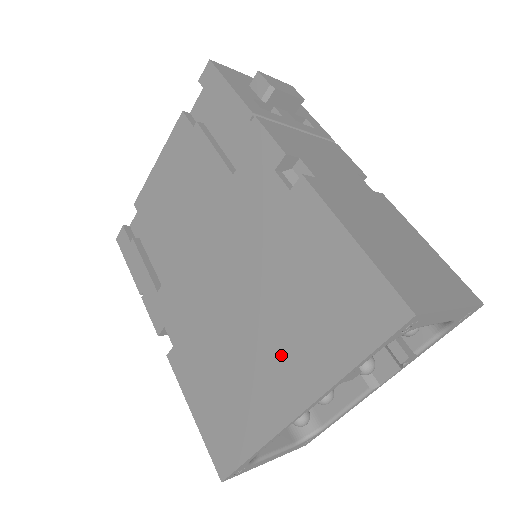
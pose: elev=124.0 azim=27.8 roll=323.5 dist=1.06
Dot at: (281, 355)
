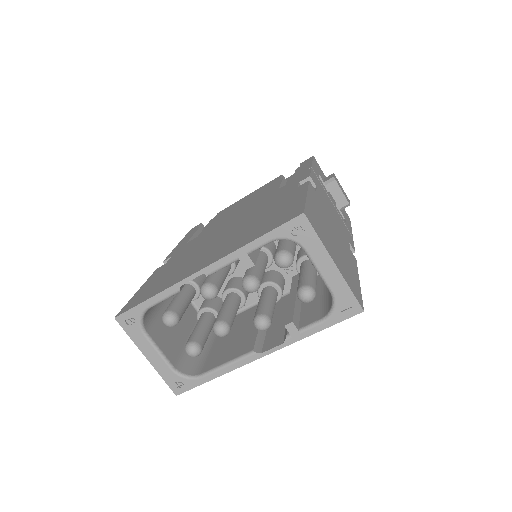
Dot at: (221, 248)
